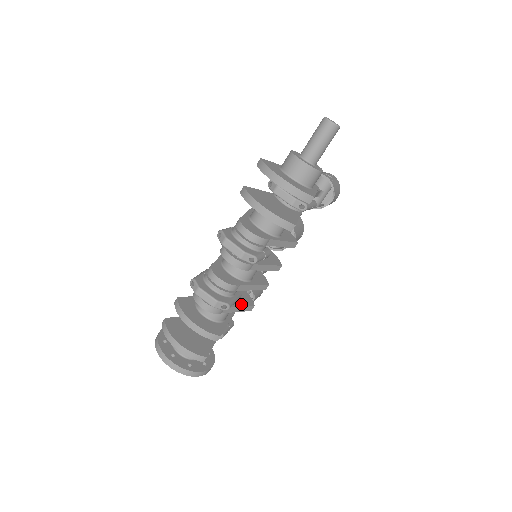
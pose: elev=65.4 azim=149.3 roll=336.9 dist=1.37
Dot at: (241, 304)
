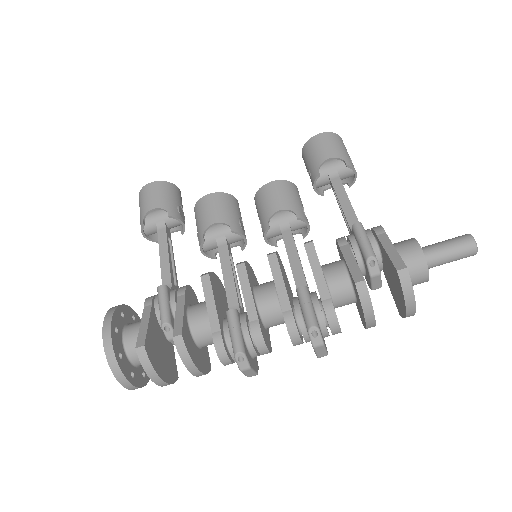
Dot at: occluded
